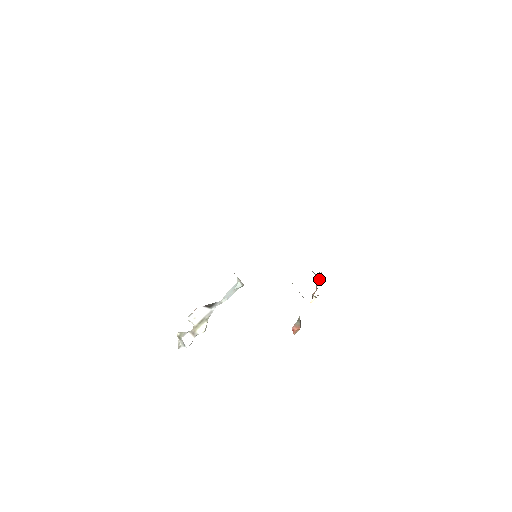
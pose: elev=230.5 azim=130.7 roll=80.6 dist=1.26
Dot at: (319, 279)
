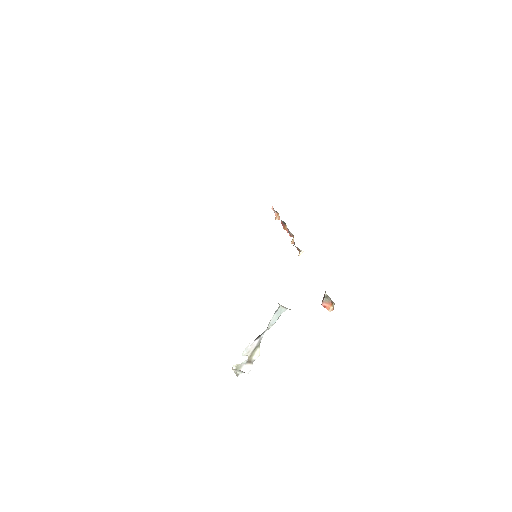
Dot at: occluded
